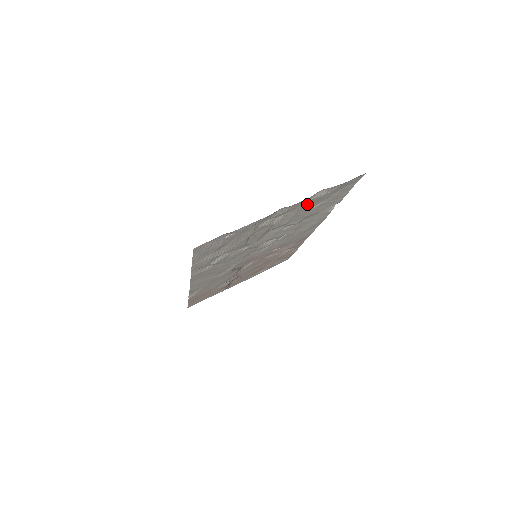
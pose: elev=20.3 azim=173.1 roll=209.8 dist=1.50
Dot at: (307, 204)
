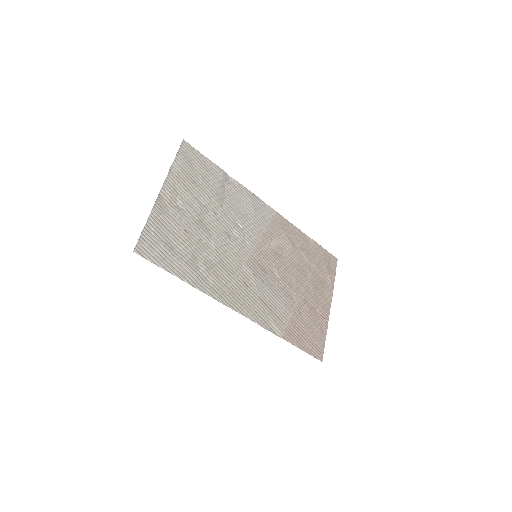
Dot at: (181, 182)
